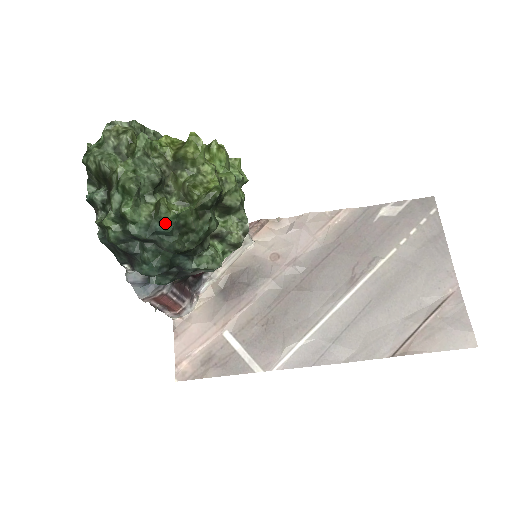
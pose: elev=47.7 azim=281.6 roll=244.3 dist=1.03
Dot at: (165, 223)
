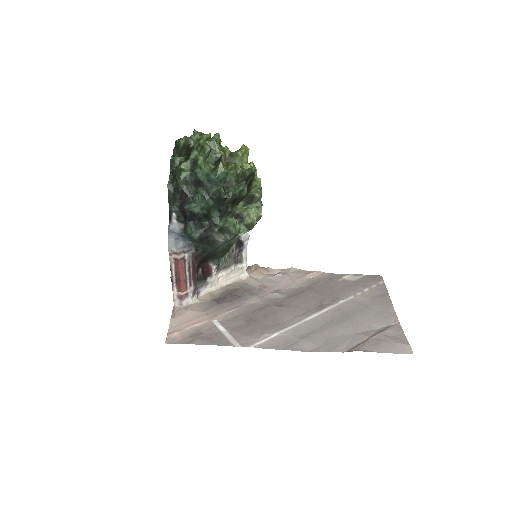
Dot at: (219, 175)
